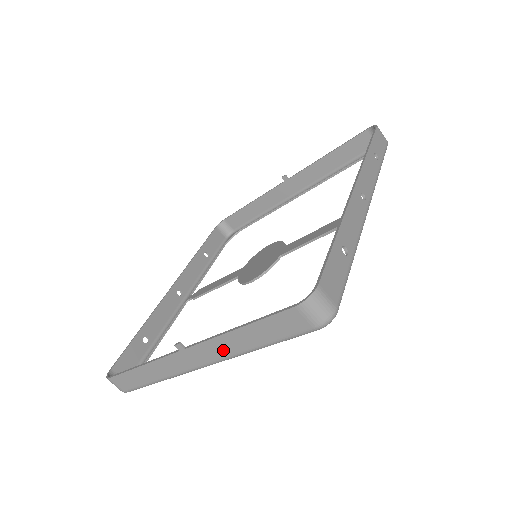
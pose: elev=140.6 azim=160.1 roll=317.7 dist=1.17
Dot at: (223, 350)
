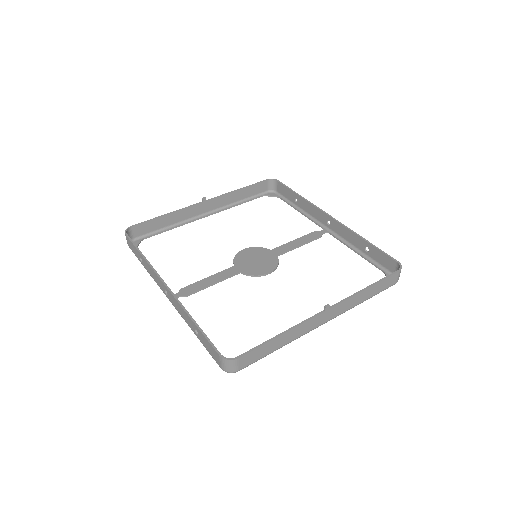
Dot at: (349, 305)
